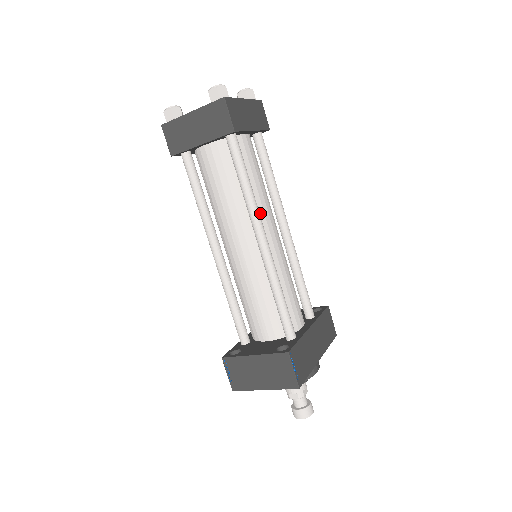
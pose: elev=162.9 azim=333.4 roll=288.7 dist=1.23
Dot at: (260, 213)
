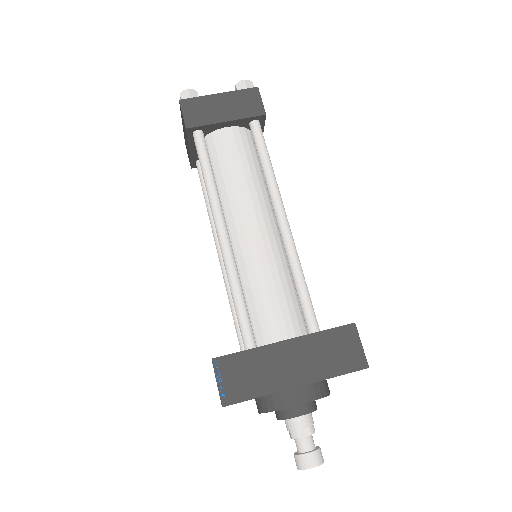
Dot at: (232, 206)
